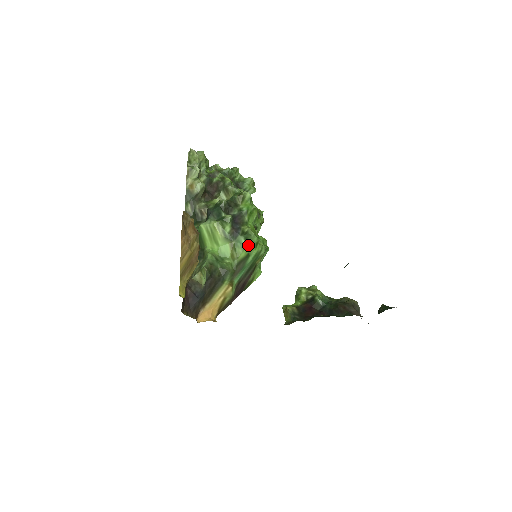
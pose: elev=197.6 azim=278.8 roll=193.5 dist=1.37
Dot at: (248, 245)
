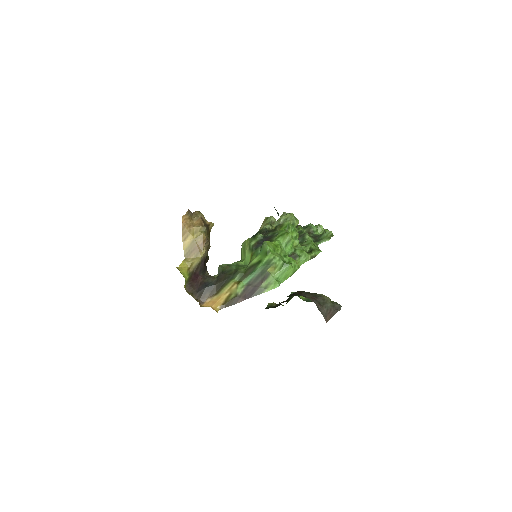
Dot at: (261, 253)
